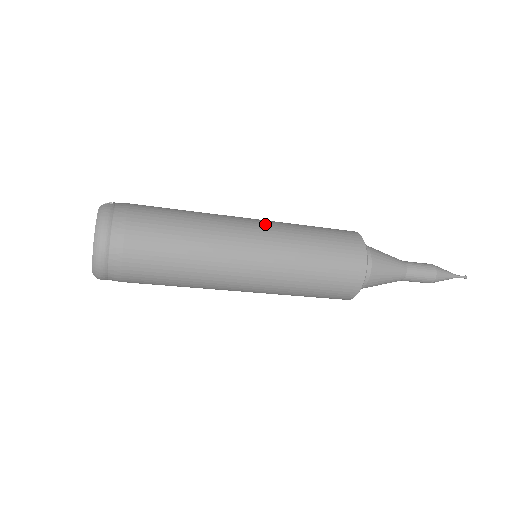
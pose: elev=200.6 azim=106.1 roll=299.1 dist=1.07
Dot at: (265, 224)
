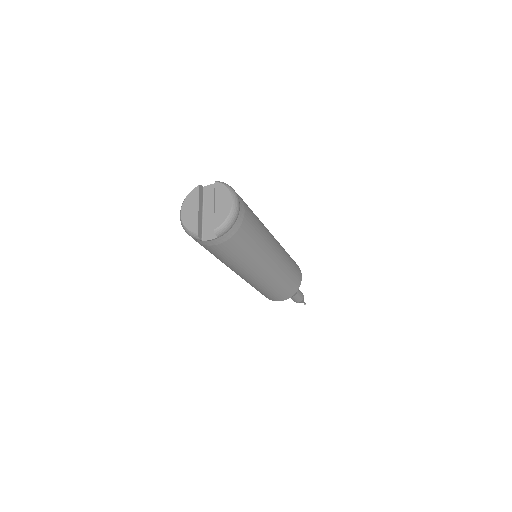
Dot at: occluded
